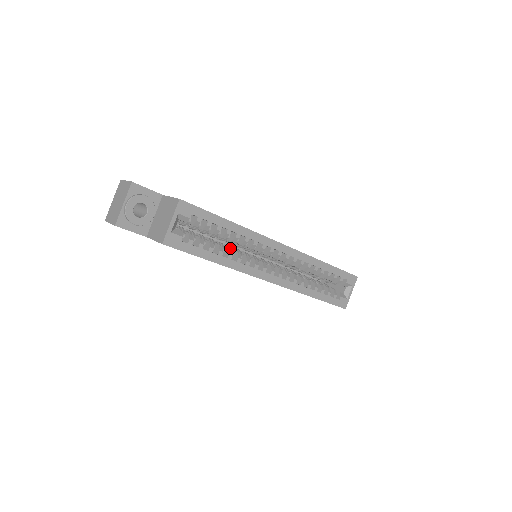
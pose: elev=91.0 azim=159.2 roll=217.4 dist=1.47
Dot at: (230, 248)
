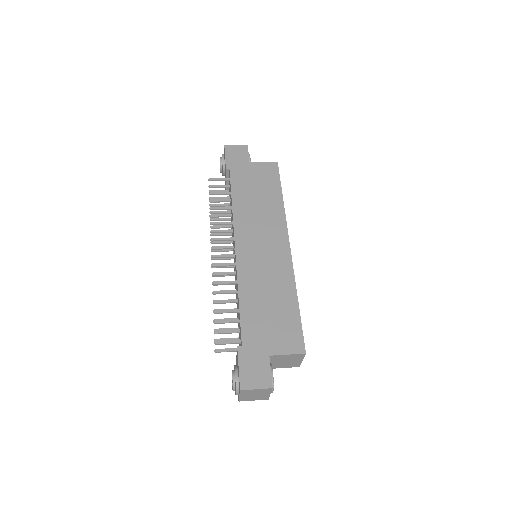
Dot at: occluded
